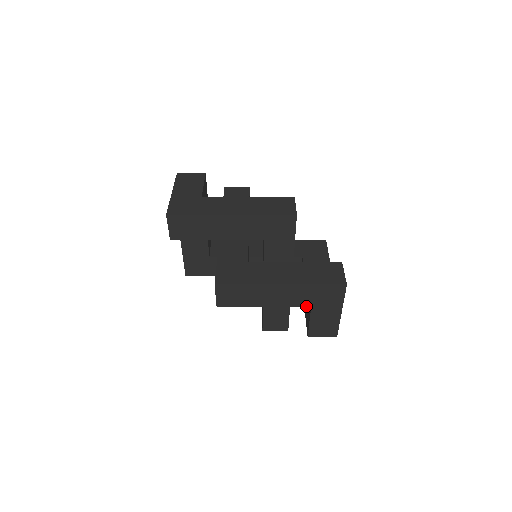
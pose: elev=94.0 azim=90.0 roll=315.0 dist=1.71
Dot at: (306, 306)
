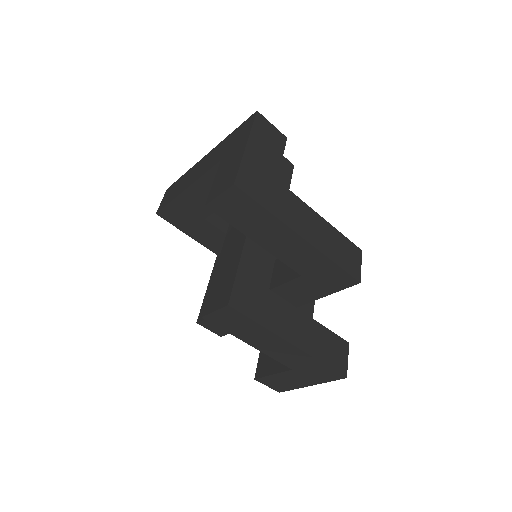
Dot at: (288, 366)
